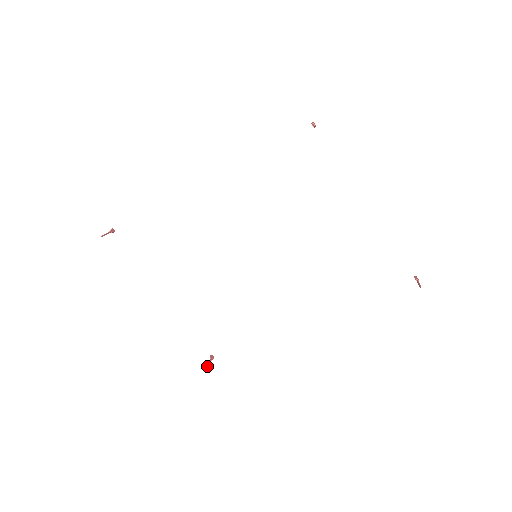
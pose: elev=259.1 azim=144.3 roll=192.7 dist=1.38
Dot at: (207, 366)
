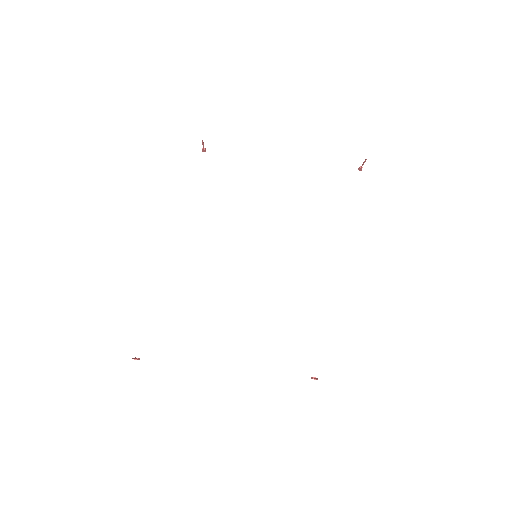
Dot at: (316, 378)
